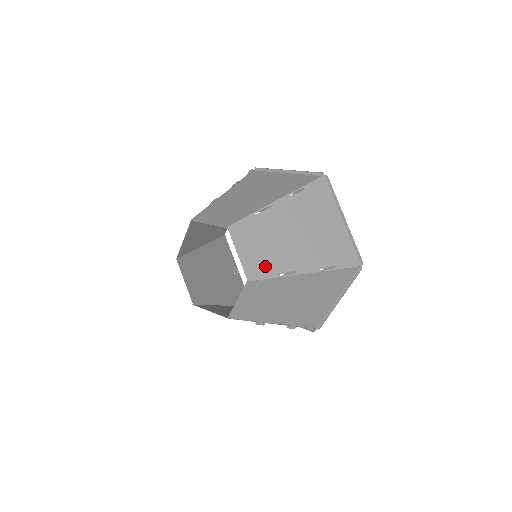
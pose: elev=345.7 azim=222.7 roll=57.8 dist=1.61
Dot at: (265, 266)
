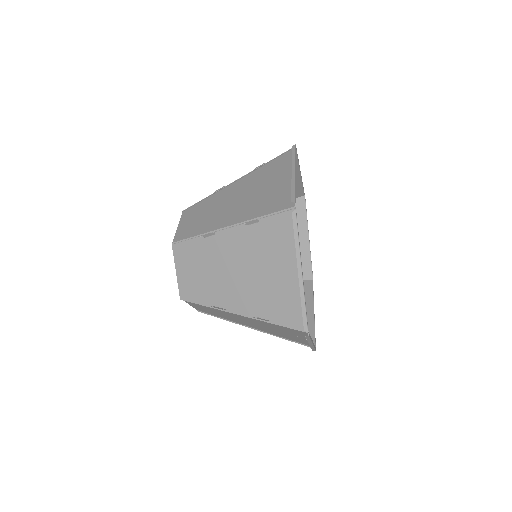
Dot at: occluded
